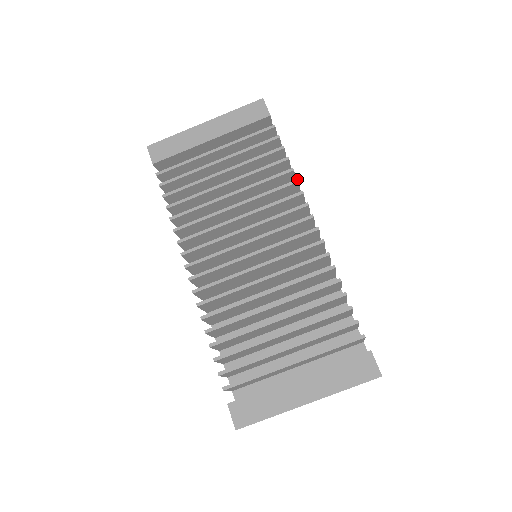
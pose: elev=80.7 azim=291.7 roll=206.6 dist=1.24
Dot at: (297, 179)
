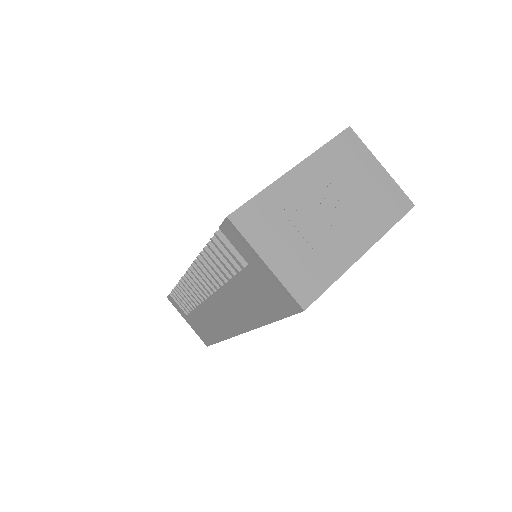
Dot at: occluded
